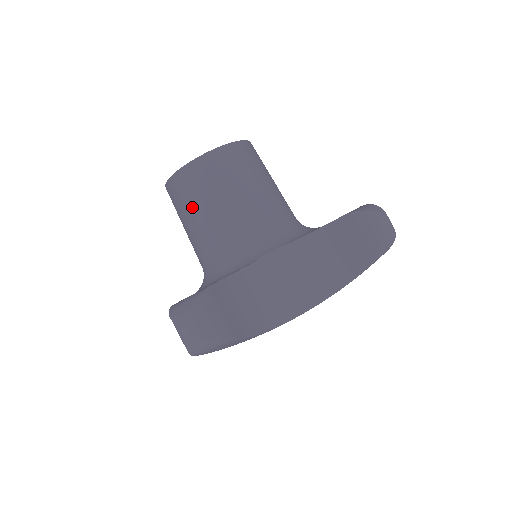
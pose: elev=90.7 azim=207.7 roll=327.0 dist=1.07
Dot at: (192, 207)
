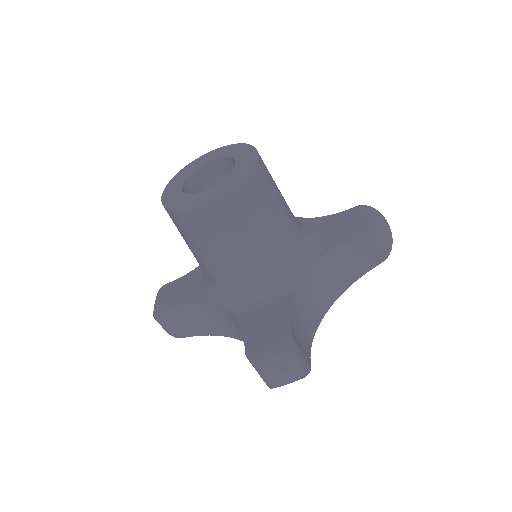
Dot at: (223, 239)
